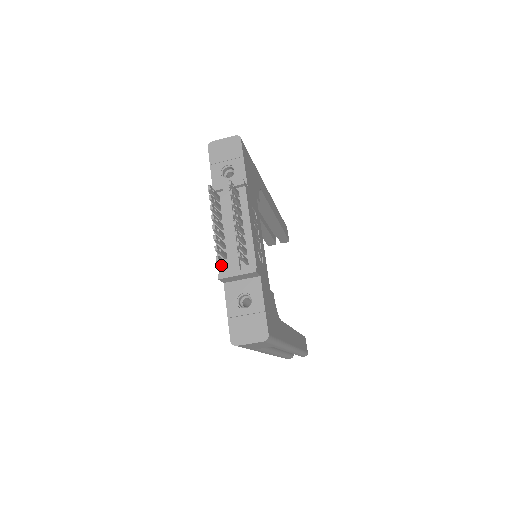
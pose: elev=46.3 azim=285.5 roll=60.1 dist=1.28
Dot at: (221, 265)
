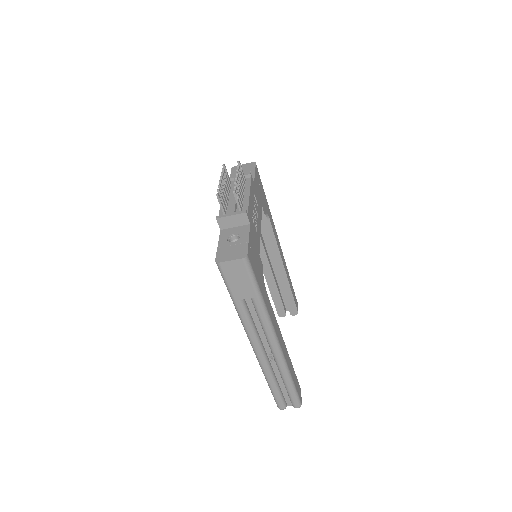
Dot at: (221, 214)
